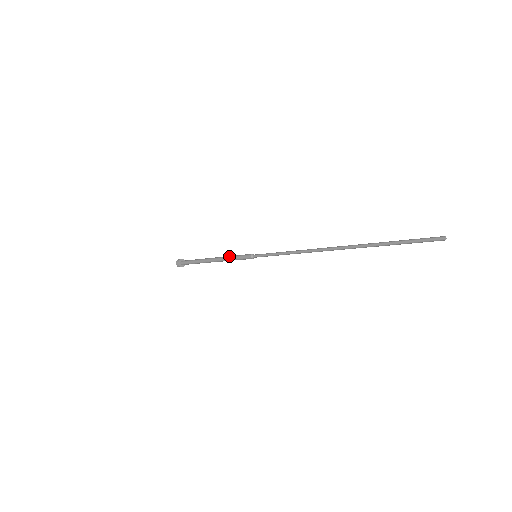
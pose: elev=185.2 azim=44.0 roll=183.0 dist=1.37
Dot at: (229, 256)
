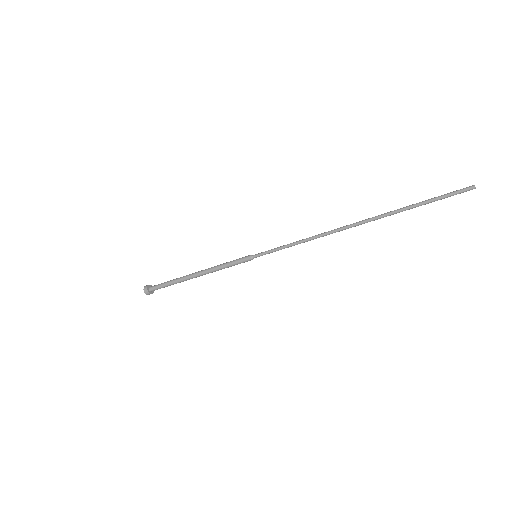
Dot at: (220, 264)
